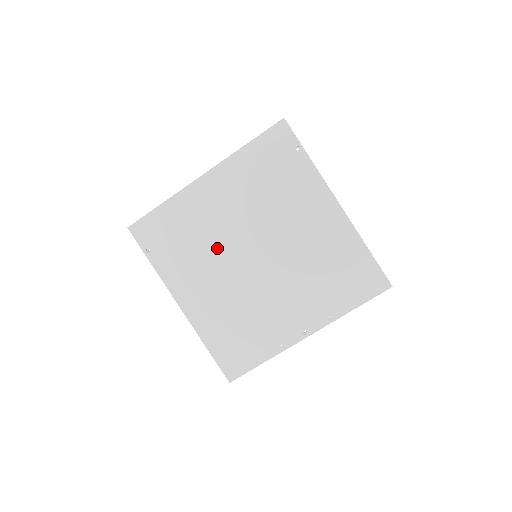
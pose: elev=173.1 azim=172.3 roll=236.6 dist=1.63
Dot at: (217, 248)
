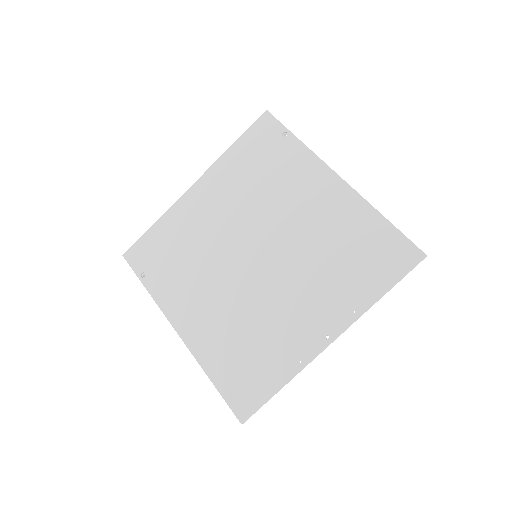
Dot at: (213, 256)
